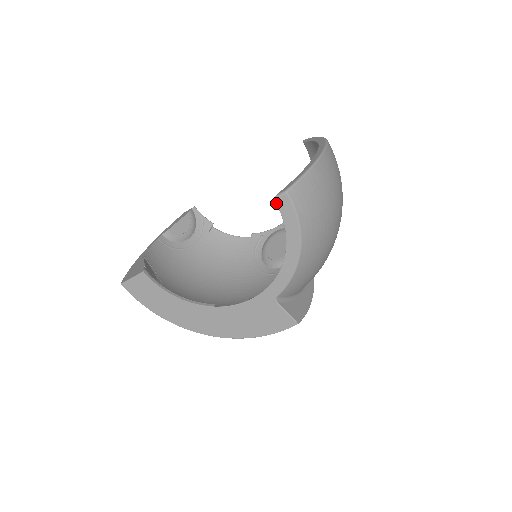
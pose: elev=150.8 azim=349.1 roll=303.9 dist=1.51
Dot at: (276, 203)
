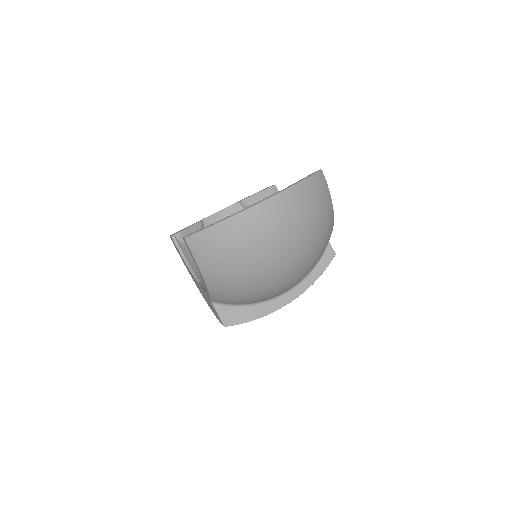
Dot at: (185, 242)
